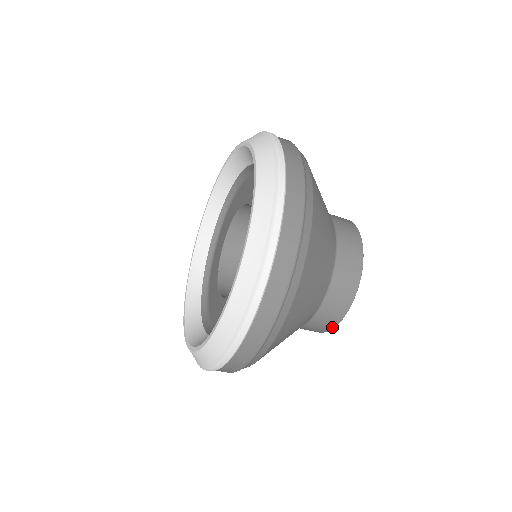
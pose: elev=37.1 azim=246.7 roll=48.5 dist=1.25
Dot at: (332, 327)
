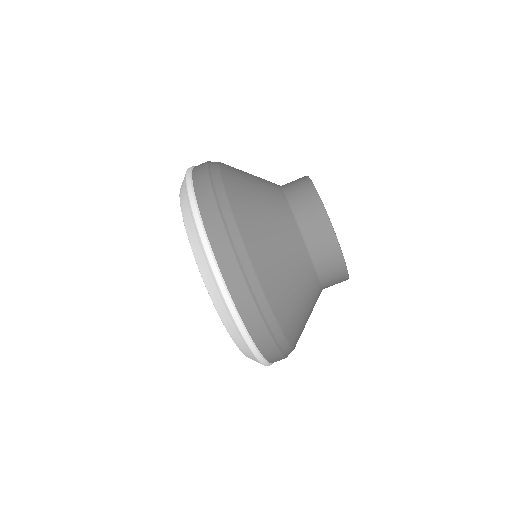
Dot at: (314, 191)
